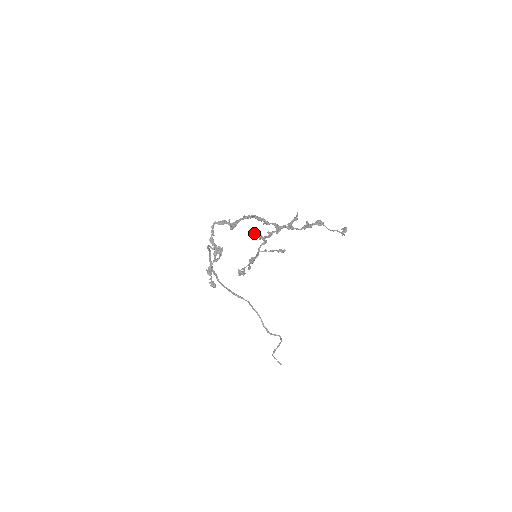
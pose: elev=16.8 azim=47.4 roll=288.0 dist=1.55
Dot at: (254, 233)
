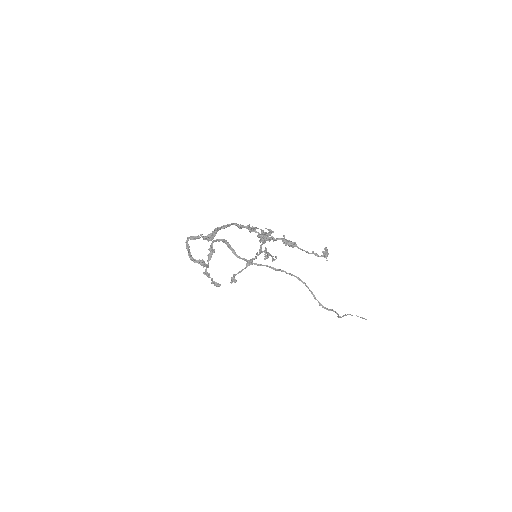
Dot at: (254, 229)
